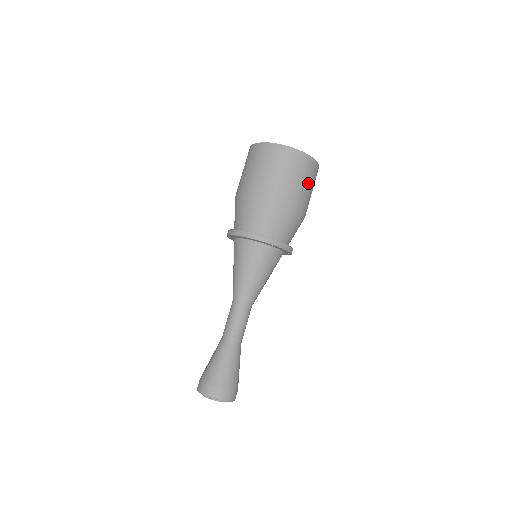
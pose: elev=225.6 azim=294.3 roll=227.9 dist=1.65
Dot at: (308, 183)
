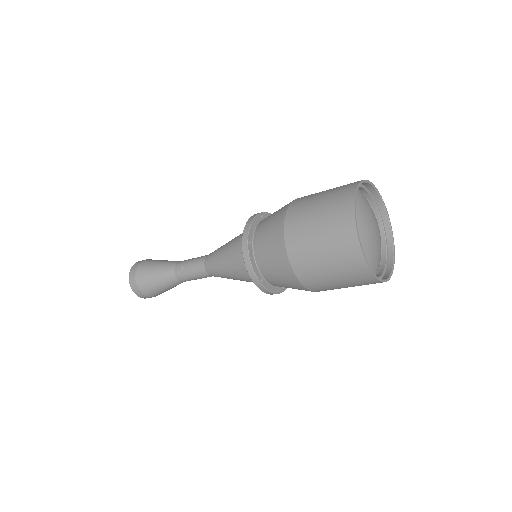
Dot at: occluded
